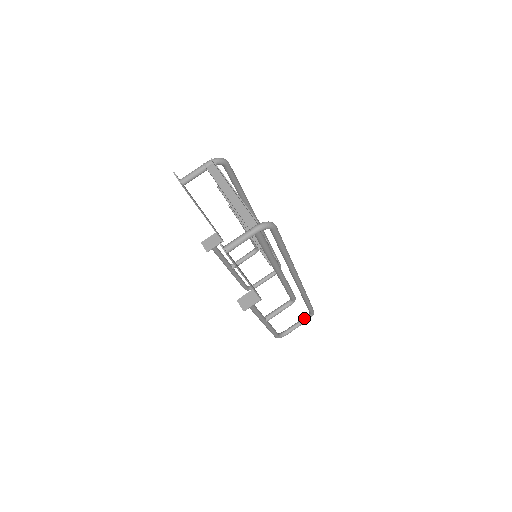
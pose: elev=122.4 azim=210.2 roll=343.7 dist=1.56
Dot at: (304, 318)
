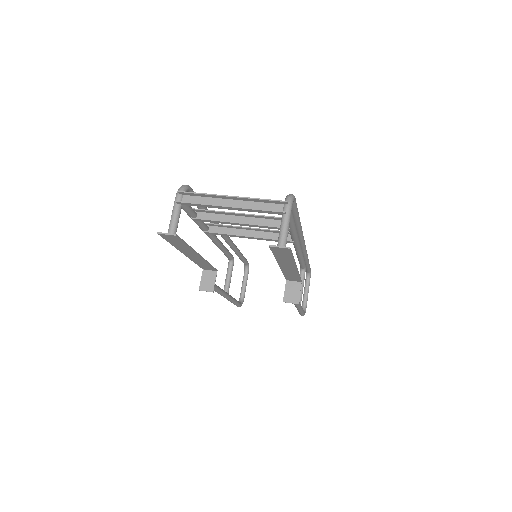
Dot at: (306, 281)
